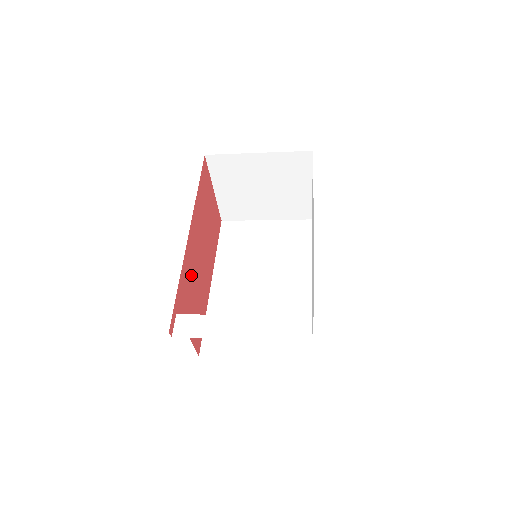
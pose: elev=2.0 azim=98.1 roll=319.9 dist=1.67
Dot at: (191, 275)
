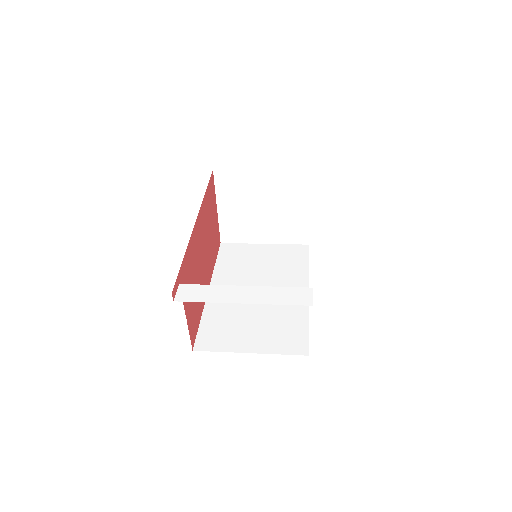
Dot at: (194, 263)
